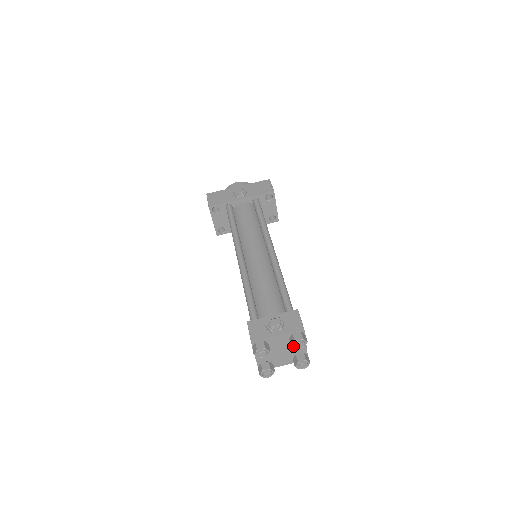
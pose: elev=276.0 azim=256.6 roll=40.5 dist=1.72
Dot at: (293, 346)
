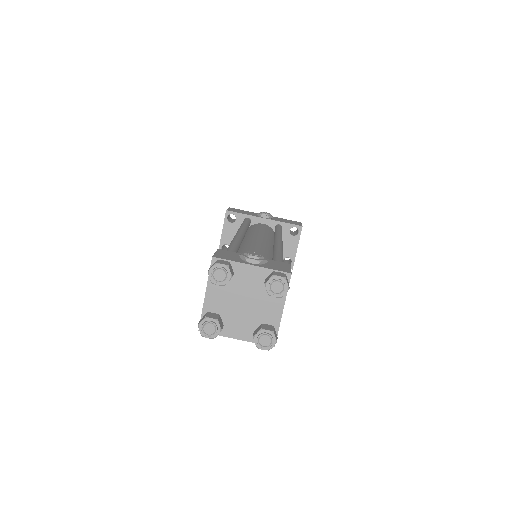
Dot at: (267, 285)
